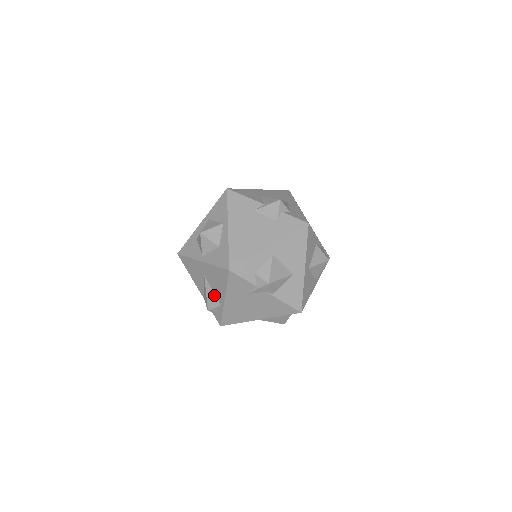
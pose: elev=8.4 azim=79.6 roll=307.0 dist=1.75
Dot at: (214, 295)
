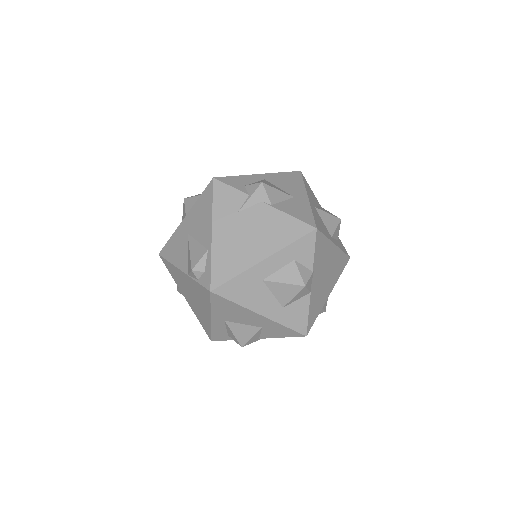
Dot at: (199, 245)
